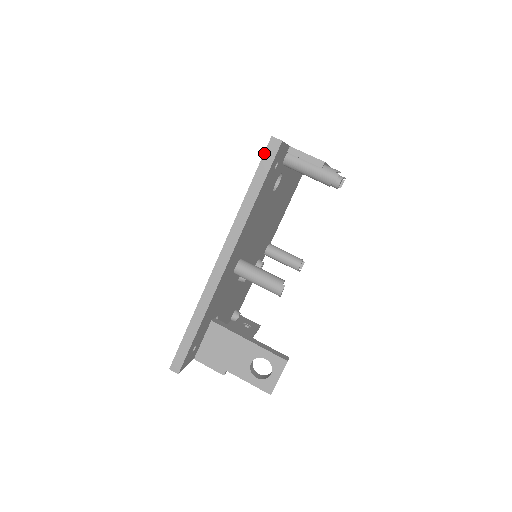
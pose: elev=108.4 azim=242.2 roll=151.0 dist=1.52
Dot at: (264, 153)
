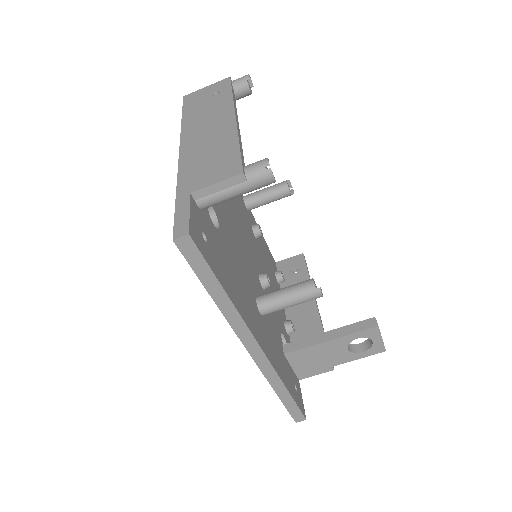
Dot at: occluded
